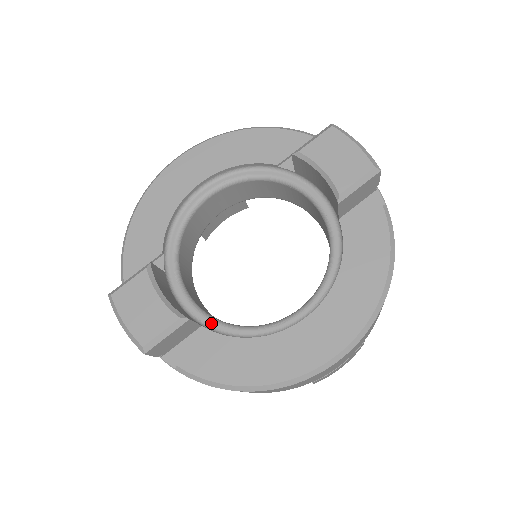
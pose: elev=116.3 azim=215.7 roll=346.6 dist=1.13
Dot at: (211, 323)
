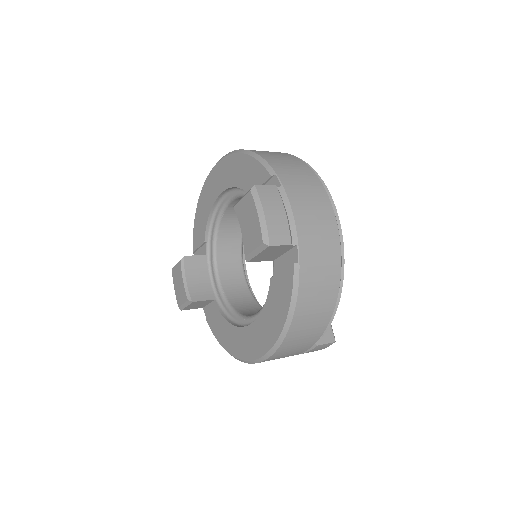
Dot at: (221, 299)
